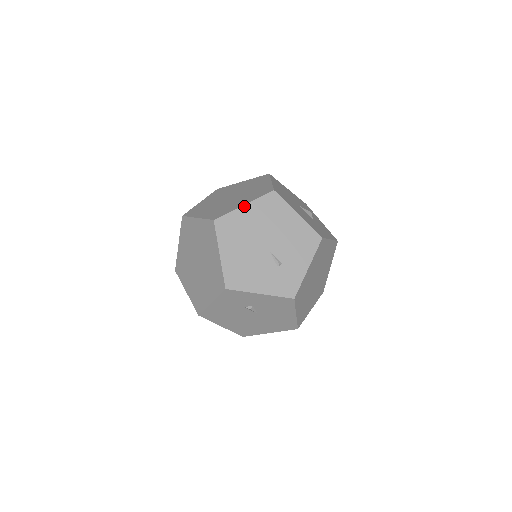
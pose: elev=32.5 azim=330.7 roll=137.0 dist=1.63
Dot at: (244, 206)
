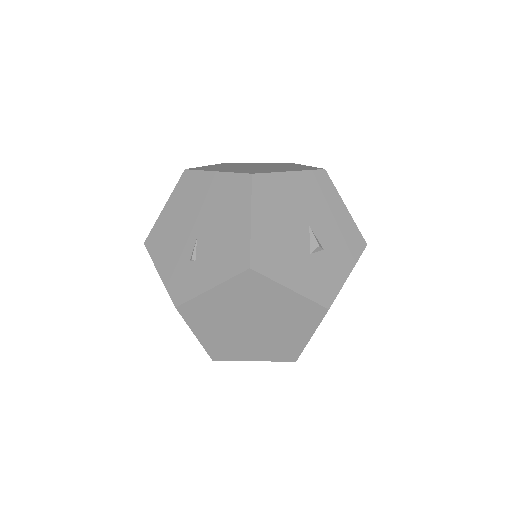
Dot at: (215, 172)
